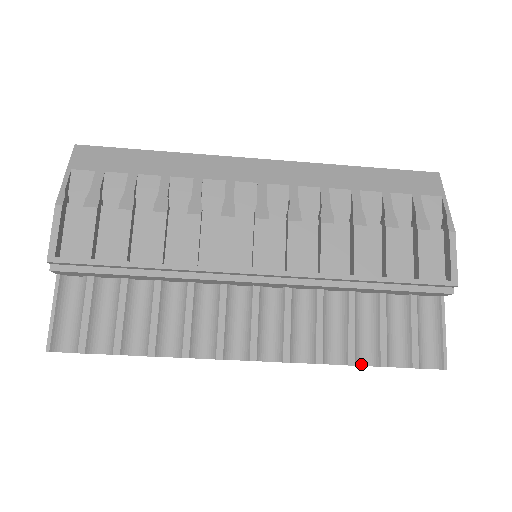
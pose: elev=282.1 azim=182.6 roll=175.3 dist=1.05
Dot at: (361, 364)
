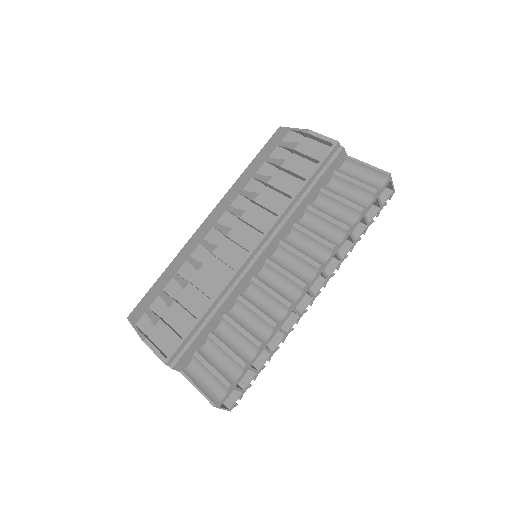
Dot at: (353, 224)
